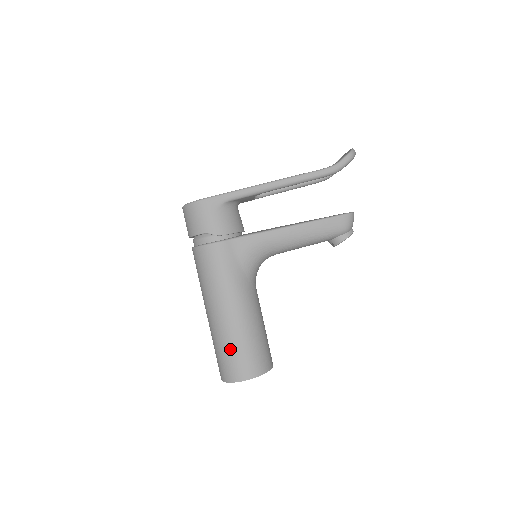
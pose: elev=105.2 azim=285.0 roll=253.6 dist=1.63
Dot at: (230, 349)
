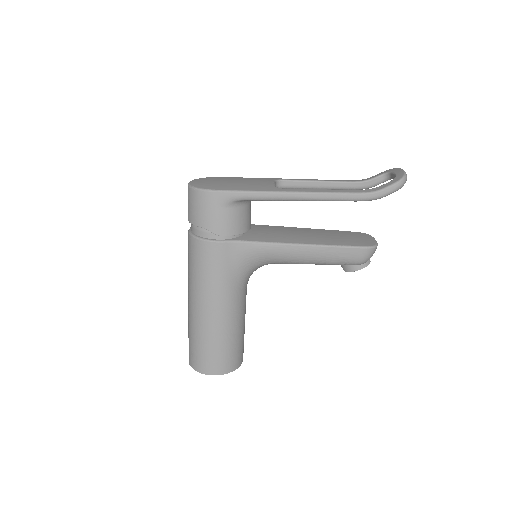
Dot at: (202, 344)
